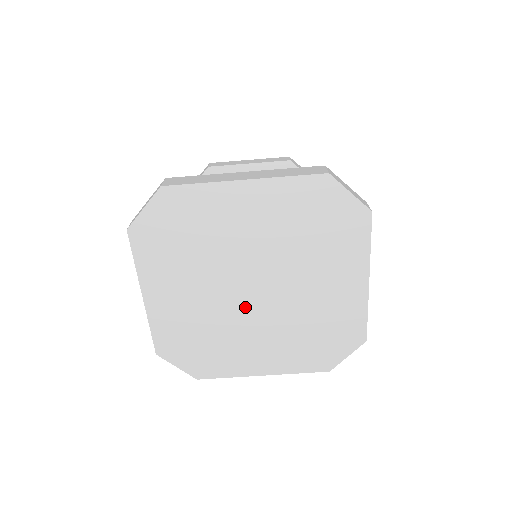
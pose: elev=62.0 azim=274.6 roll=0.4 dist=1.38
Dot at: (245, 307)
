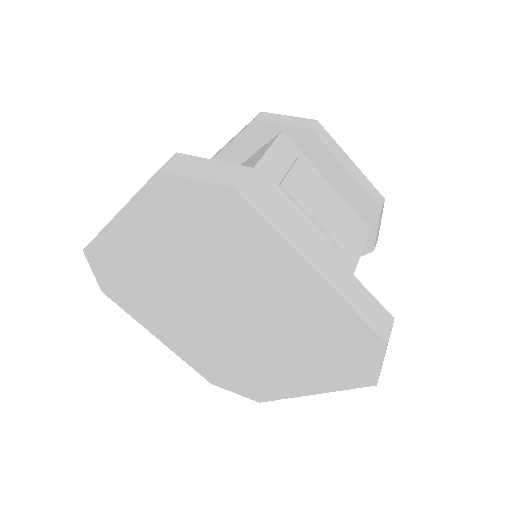
Dot at: (230, 332)
